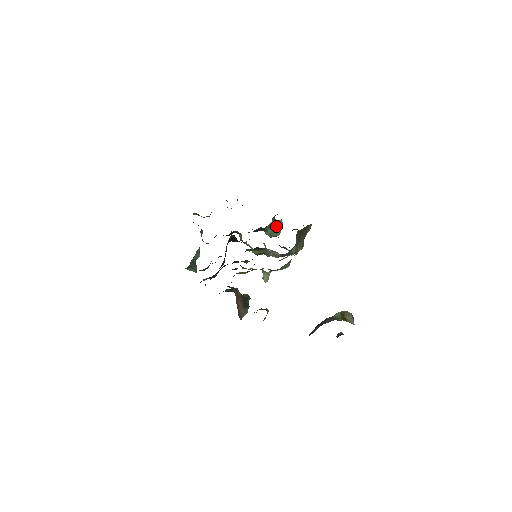
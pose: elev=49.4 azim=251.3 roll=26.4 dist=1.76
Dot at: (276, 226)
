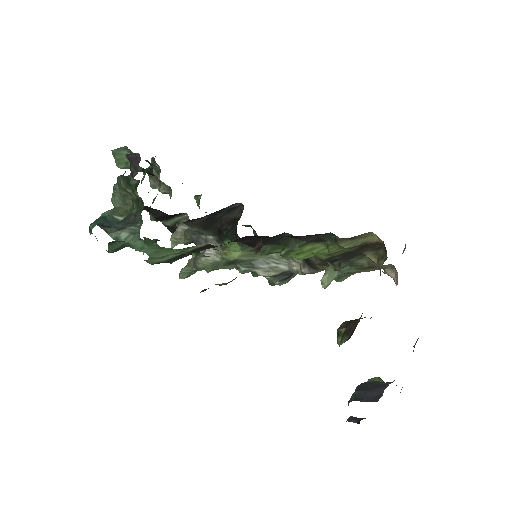
Dot at: occluded
